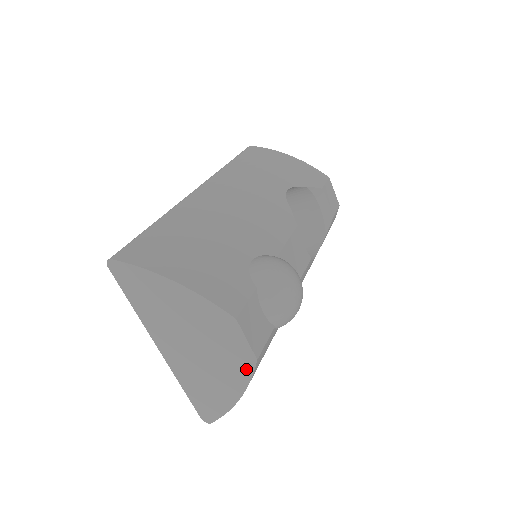
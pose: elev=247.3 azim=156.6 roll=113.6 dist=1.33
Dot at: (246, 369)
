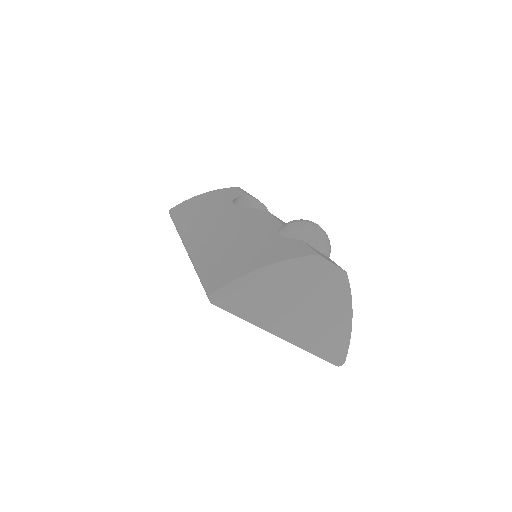
Dot at: (344, 288)
